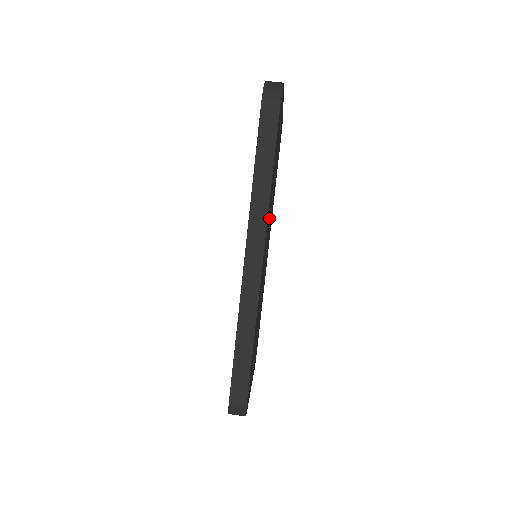
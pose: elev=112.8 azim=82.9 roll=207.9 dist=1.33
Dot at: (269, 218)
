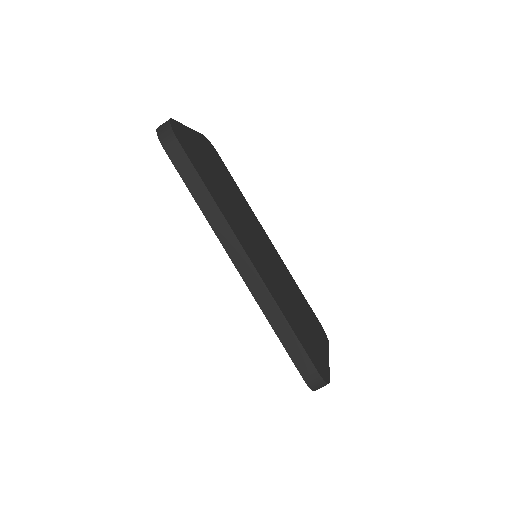
Dot at: (240, 221)
